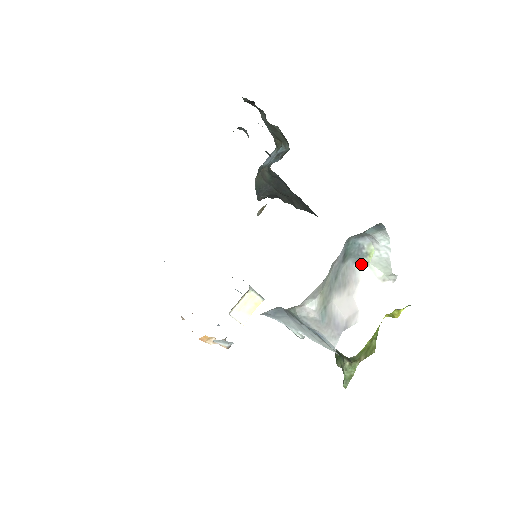
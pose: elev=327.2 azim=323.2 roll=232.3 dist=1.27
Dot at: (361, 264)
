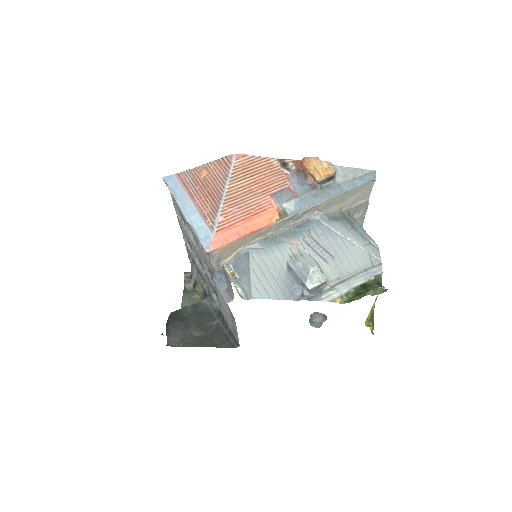
Dot at: occluded
